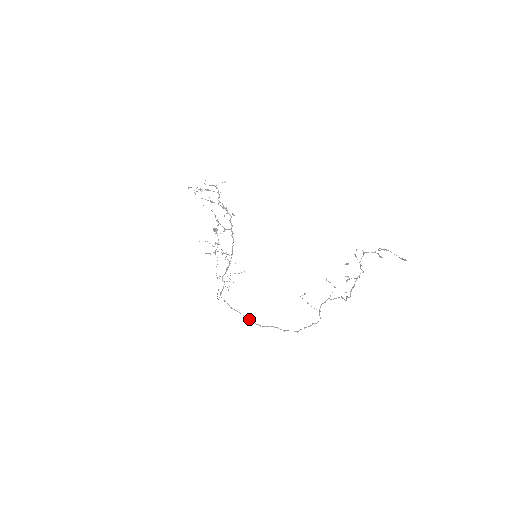
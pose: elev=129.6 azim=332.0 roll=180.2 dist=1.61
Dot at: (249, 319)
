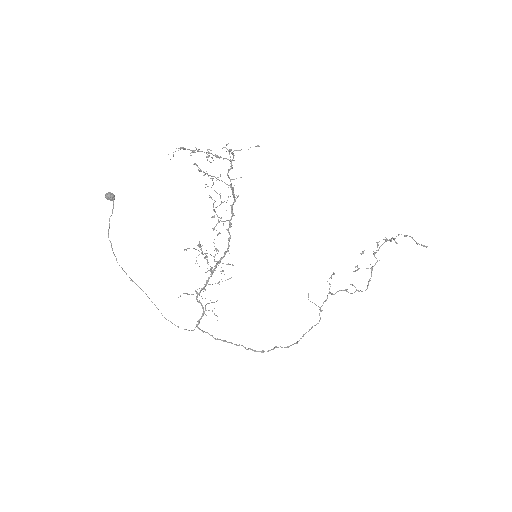
Dot at: (245, 347)
